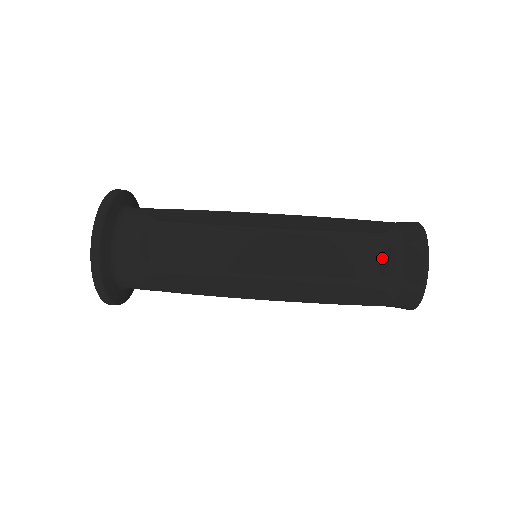
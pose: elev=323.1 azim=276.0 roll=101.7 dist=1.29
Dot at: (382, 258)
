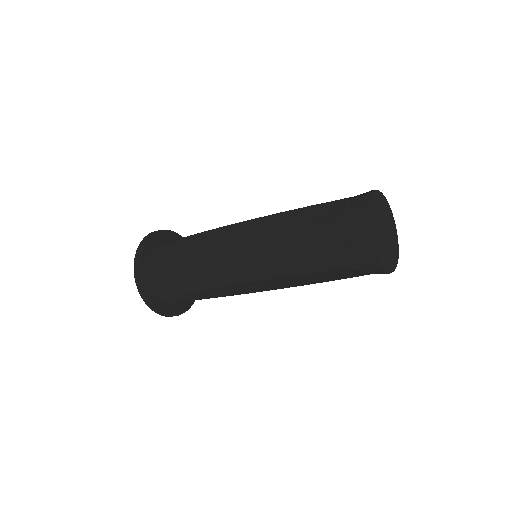
Dot at: (335, 208)
